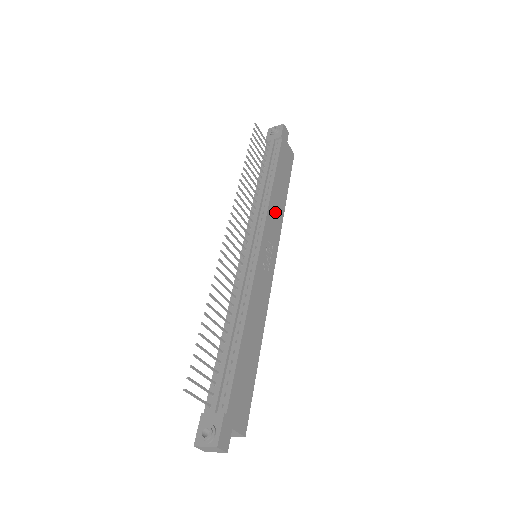
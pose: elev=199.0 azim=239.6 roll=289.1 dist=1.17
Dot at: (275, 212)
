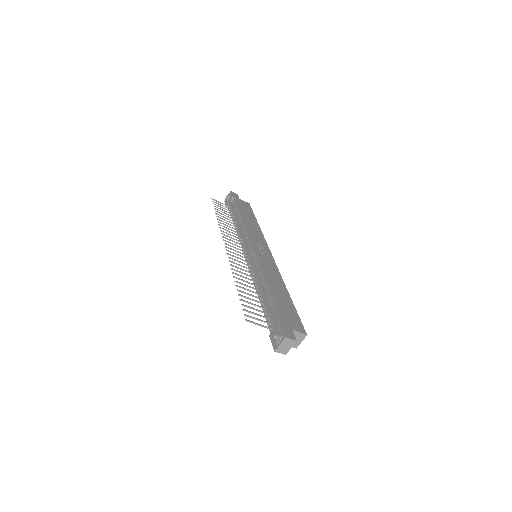
Dot at: (253, 230)
